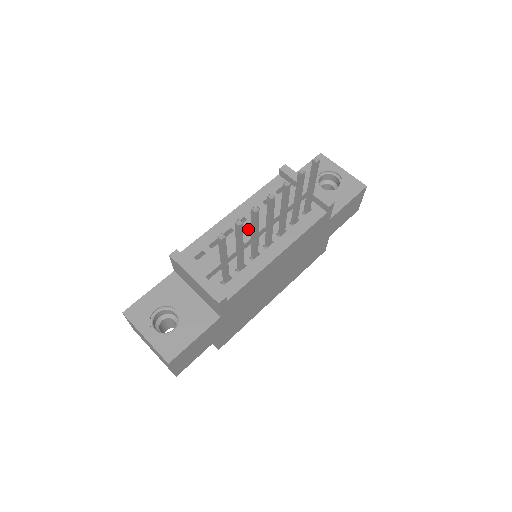
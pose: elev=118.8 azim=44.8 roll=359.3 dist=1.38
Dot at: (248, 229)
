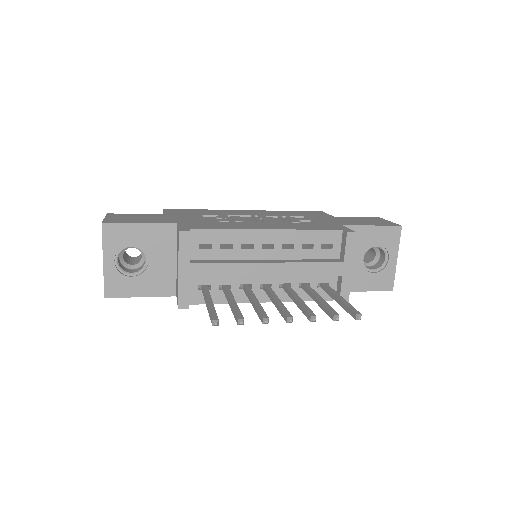
Dot at: (263, 266)
